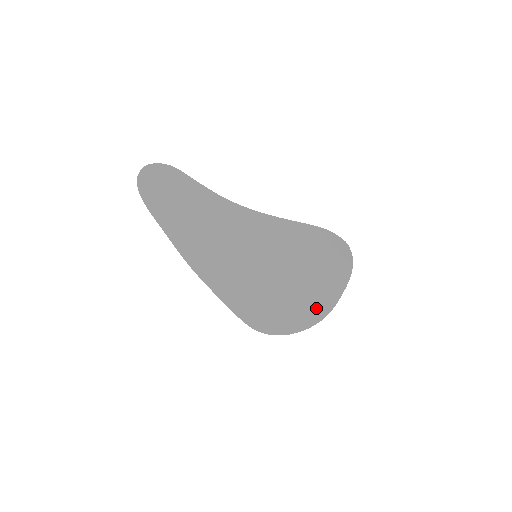
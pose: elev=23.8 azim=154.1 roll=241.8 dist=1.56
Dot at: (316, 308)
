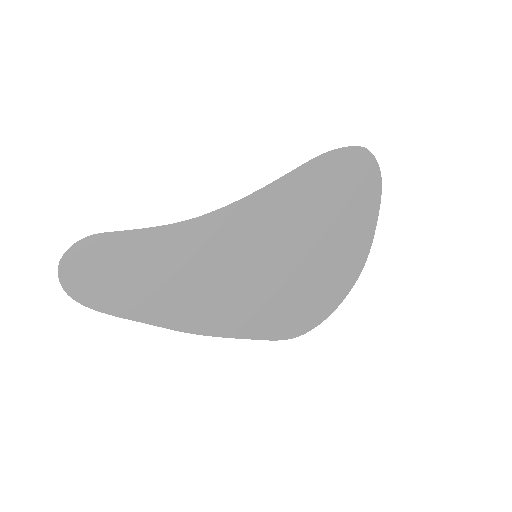
Dot at: (349, 267)
